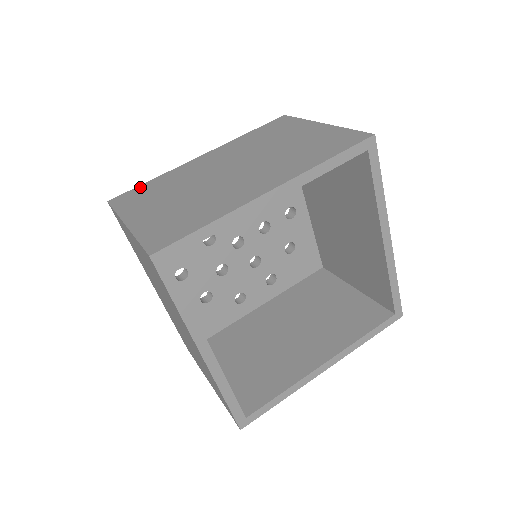
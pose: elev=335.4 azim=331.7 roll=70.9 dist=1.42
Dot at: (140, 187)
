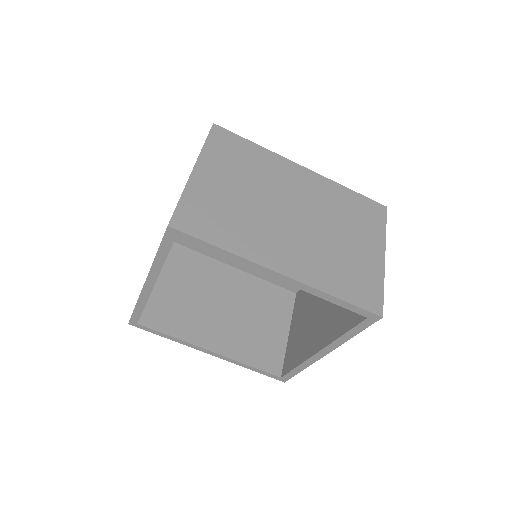
Dot at: occluded
